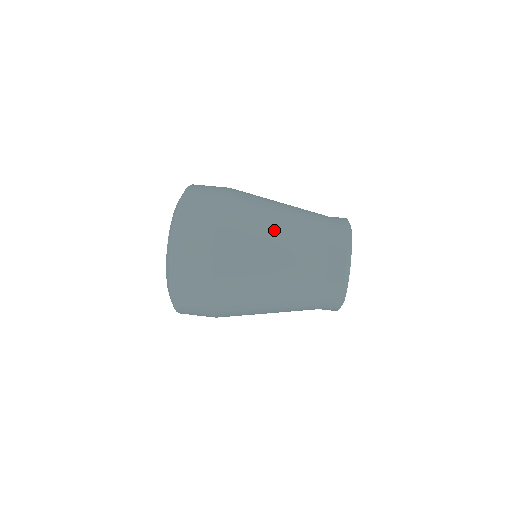
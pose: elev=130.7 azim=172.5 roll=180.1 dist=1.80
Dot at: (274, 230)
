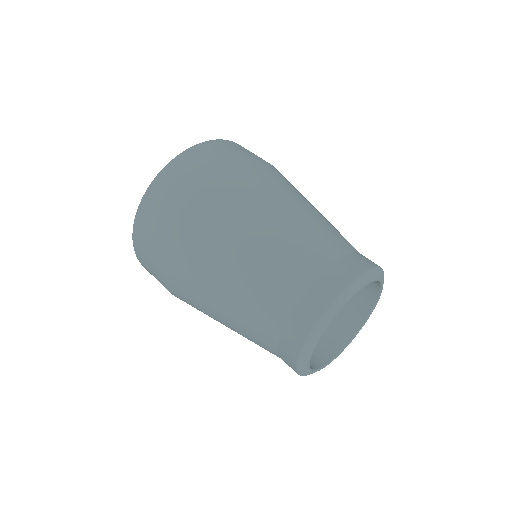
Dot at: (295, 205)
